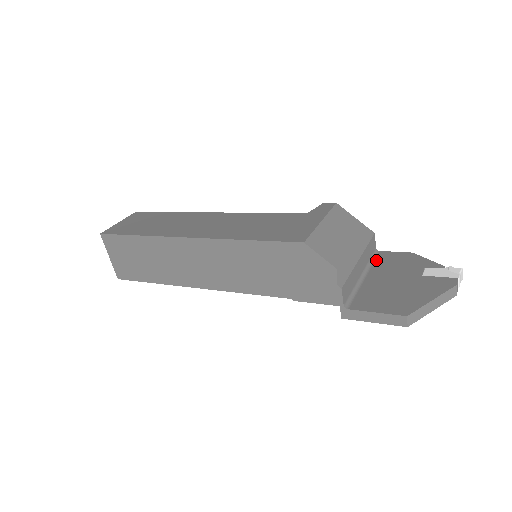
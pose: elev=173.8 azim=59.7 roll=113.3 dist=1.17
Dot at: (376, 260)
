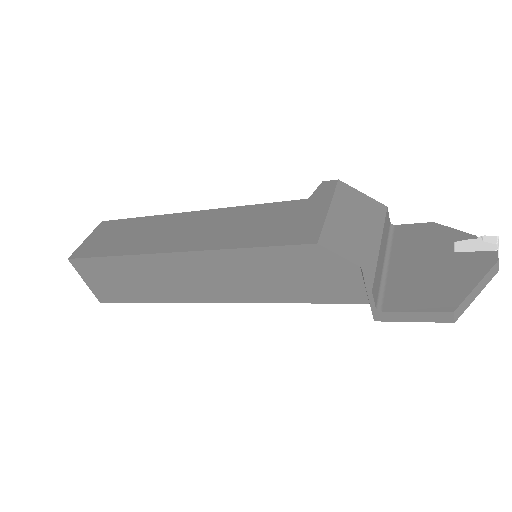
Dot at: (394, 238)
